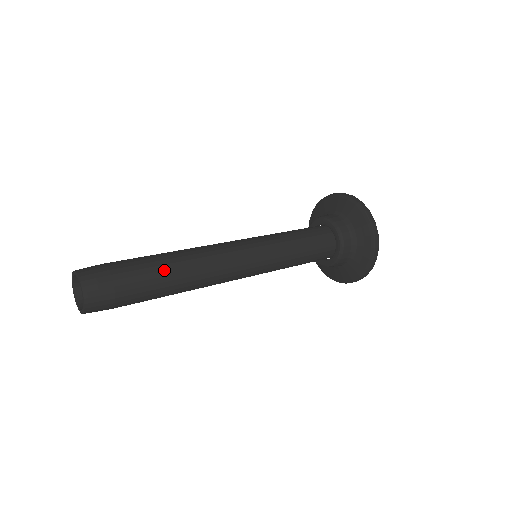
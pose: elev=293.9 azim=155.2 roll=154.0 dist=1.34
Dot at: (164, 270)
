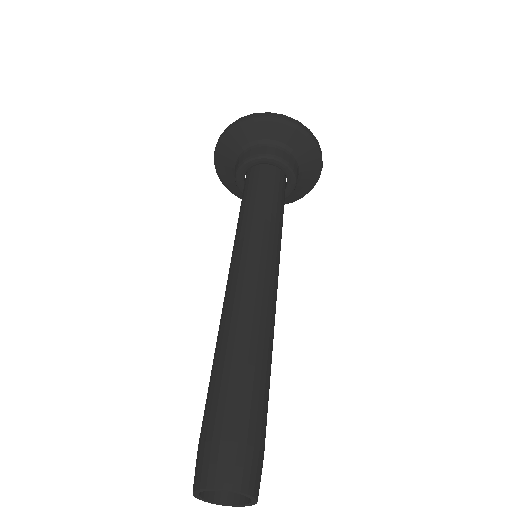
Dot at: (247, 368)
